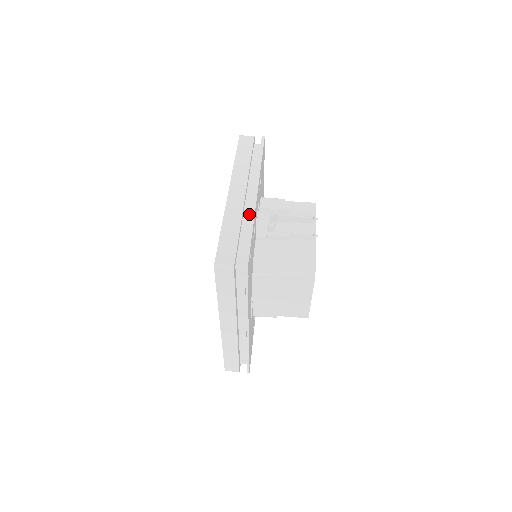
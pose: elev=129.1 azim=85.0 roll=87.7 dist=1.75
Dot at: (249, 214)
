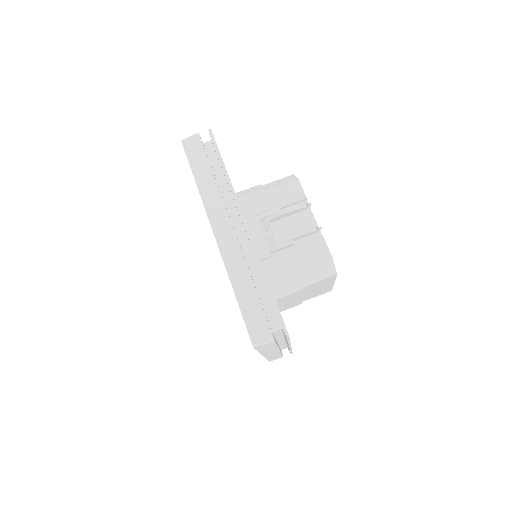
Dot at: (251, 256)
